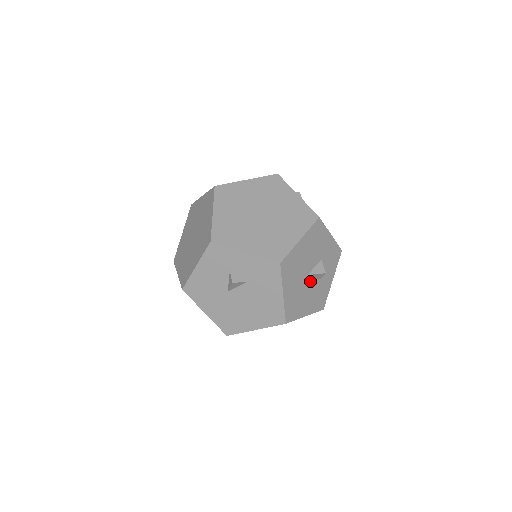
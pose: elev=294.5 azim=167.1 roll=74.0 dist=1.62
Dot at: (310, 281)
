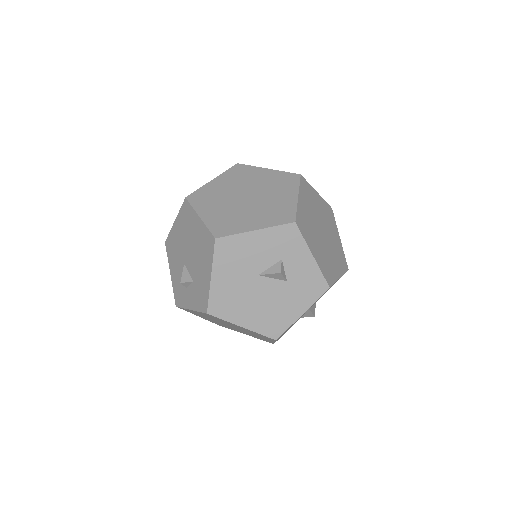
Dot at: occluded
